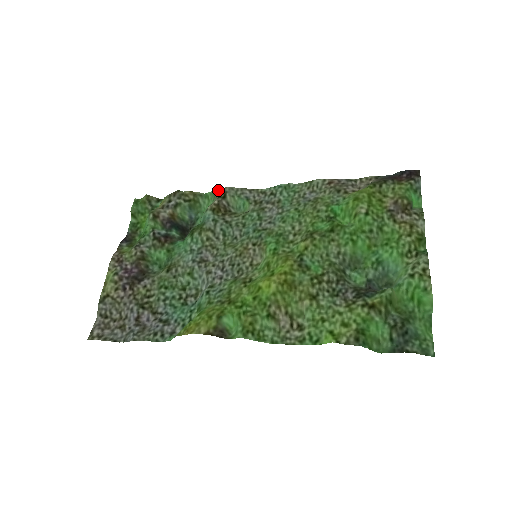
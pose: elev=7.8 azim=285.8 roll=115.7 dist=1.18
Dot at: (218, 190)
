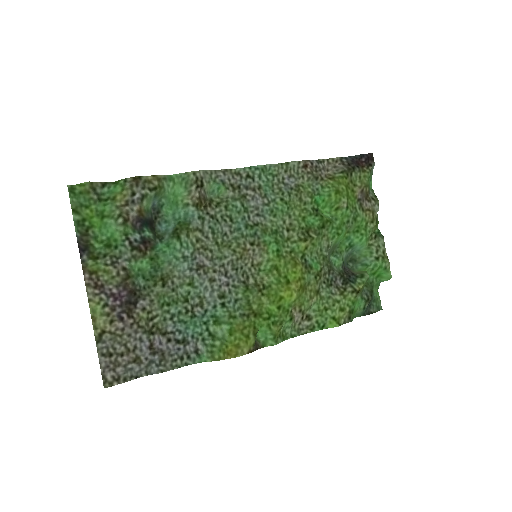
Dot at: (191, 175)
